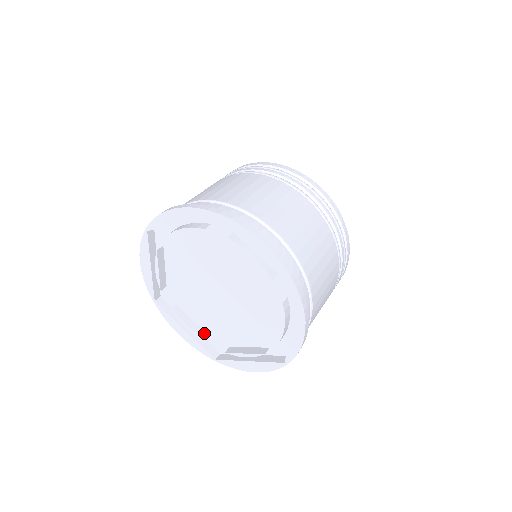
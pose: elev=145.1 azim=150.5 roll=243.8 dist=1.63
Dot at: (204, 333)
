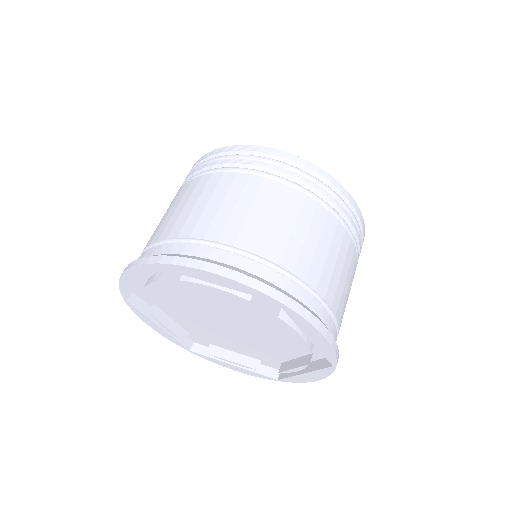
Dot at: (182, 330)
